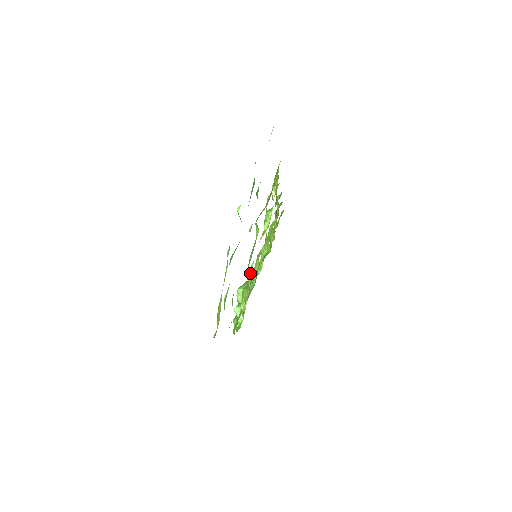
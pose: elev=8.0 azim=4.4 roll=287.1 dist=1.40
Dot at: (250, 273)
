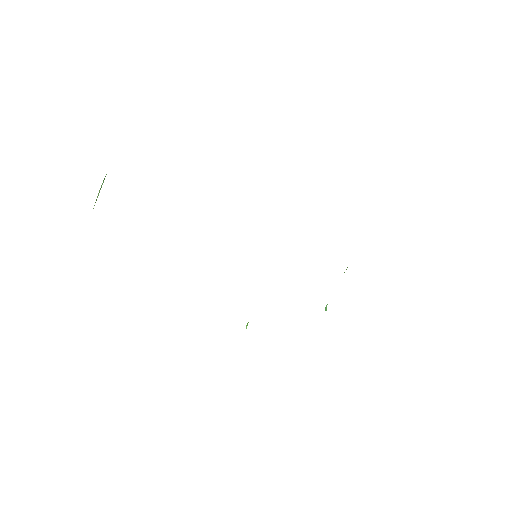
Dot at: occluded
